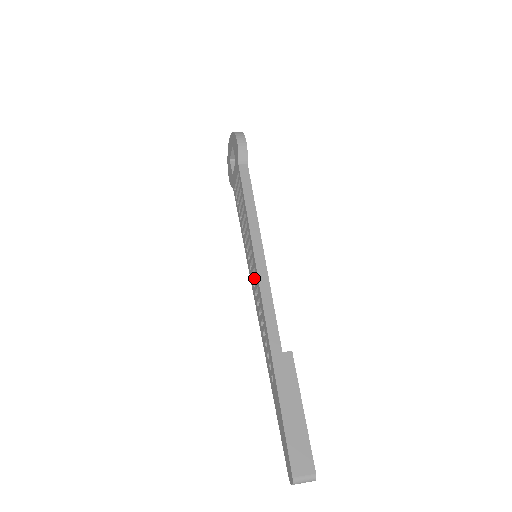
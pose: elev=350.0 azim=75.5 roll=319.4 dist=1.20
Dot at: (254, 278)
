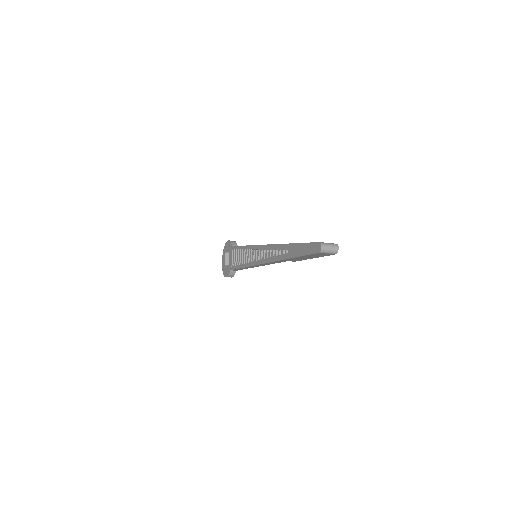
Dot at: (258, 254)
